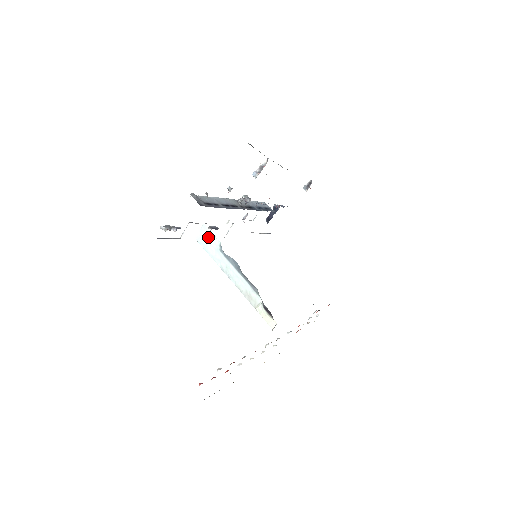
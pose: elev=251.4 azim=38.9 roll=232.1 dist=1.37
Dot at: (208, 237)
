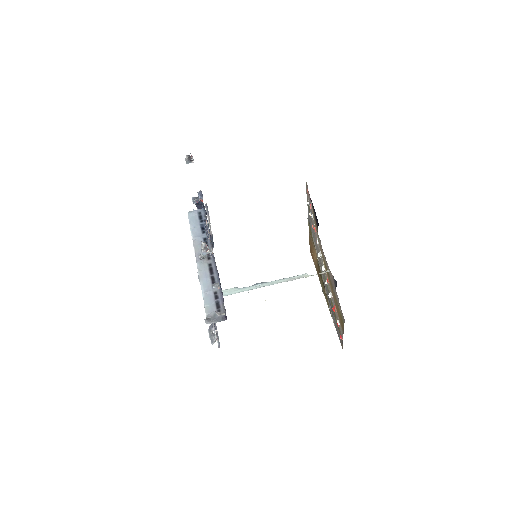
Dot at: occluded
